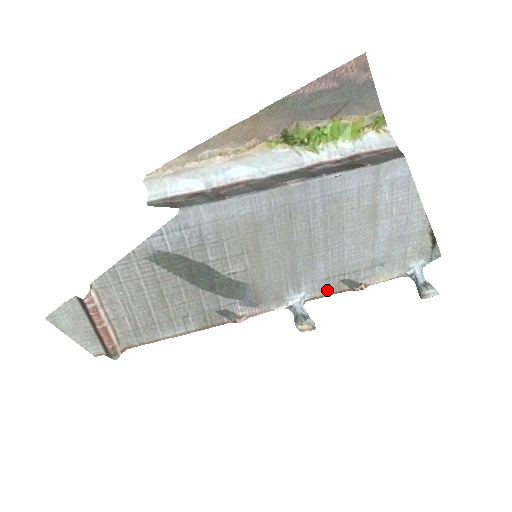
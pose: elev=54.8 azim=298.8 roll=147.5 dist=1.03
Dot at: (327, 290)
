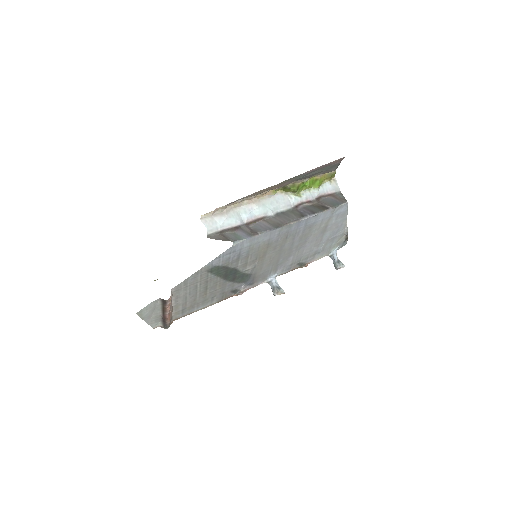
Dot at: (289, 270)
